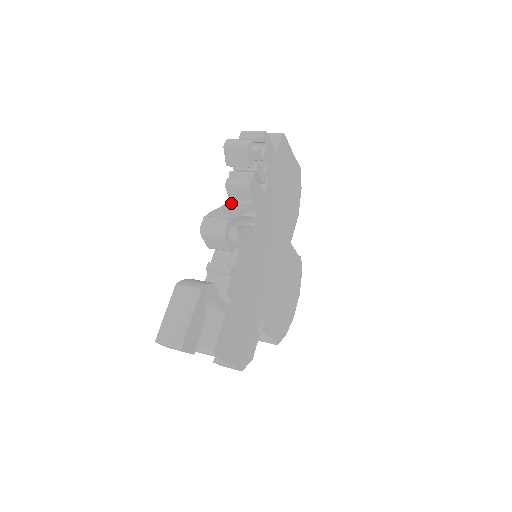
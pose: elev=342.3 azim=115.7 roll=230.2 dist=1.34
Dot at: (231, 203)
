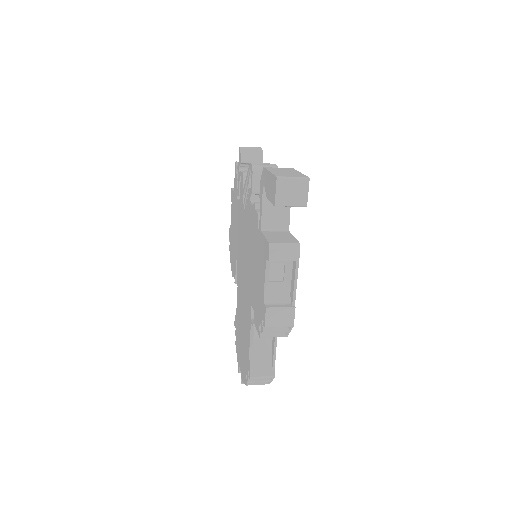
Dot at: occluded
